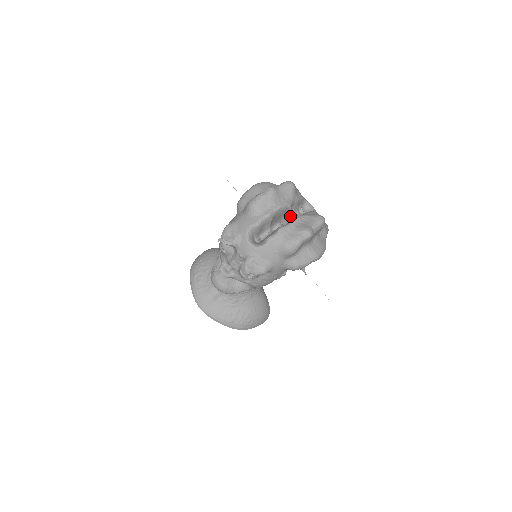
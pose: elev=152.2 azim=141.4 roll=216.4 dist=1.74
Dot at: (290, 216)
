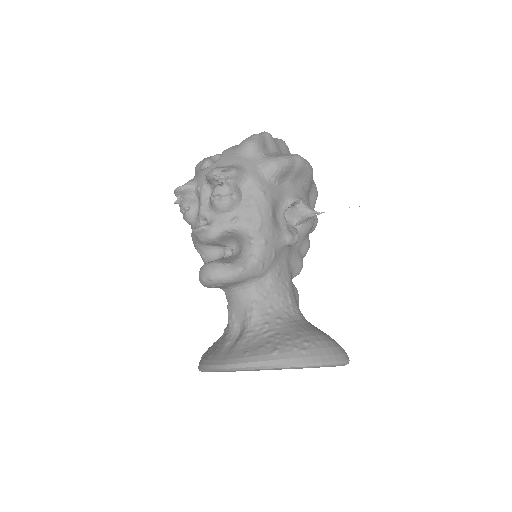
Dot at: occluded
